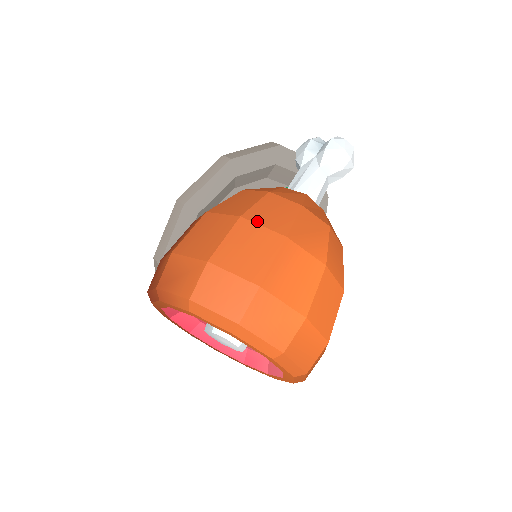
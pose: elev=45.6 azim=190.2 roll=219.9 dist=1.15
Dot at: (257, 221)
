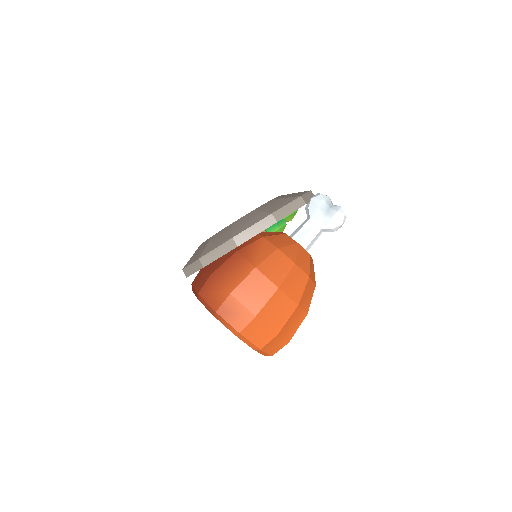
Dot at: (286, 292)
